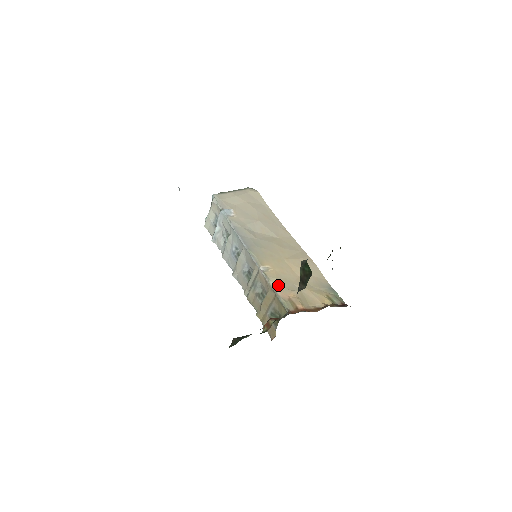
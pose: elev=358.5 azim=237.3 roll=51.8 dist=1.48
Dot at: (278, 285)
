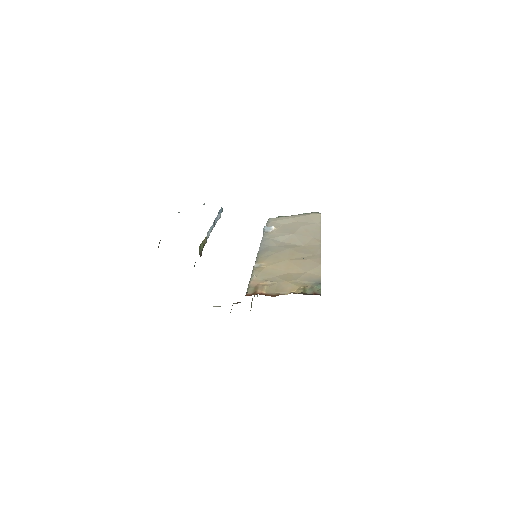
Dot at: (256, 276)
